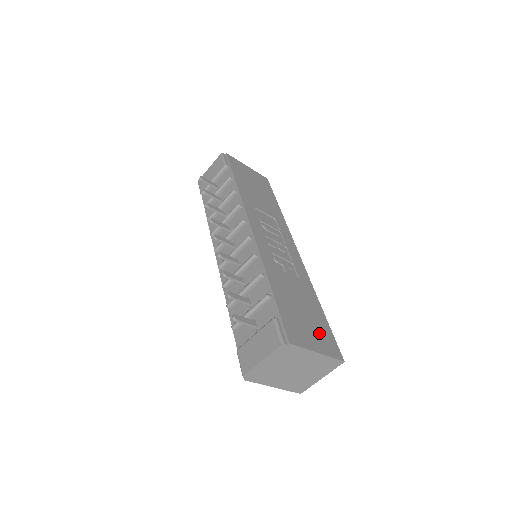
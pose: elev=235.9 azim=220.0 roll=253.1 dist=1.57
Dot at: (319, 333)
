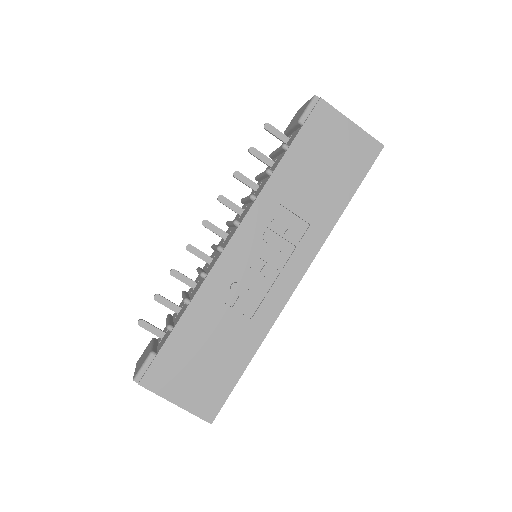
Dot at: (204, 386)
